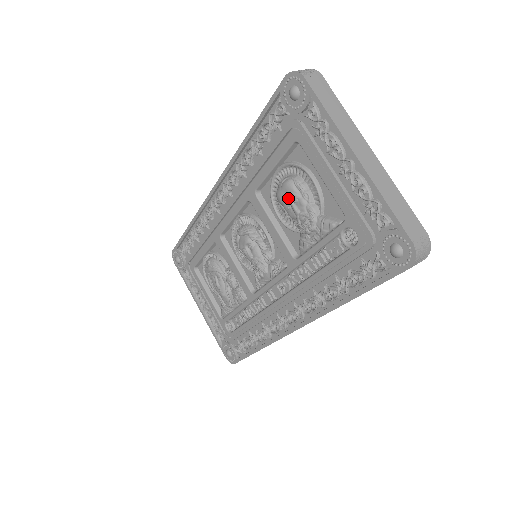
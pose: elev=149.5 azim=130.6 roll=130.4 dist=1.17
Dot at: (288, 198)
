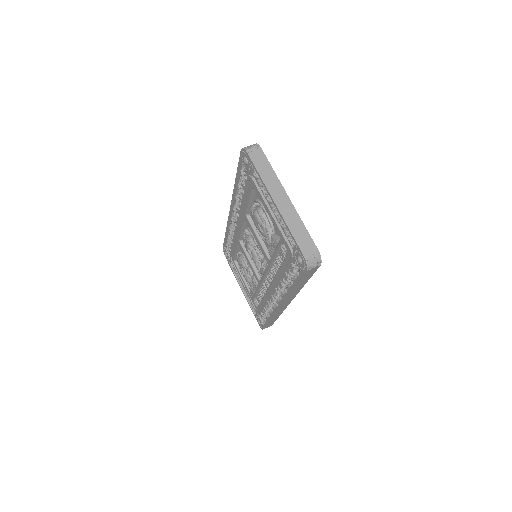
Dot at: (256, 222)
